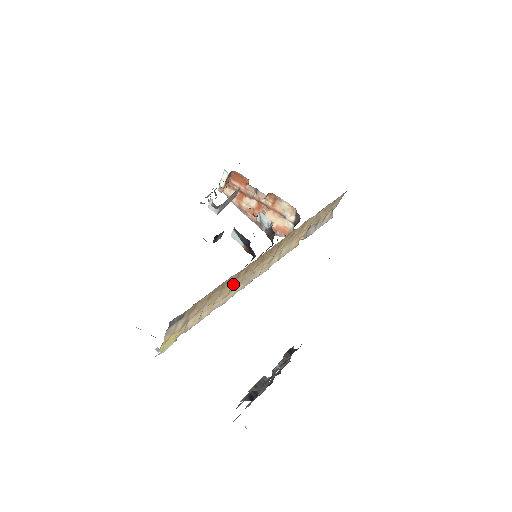
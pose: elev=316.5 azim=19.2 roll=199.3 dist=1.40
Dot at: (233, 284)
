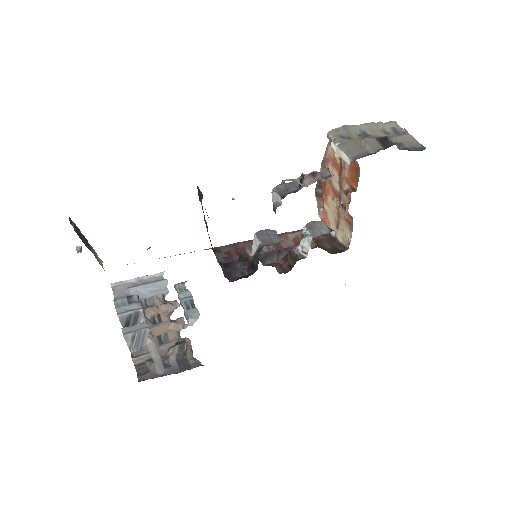
Dot at: occluded
